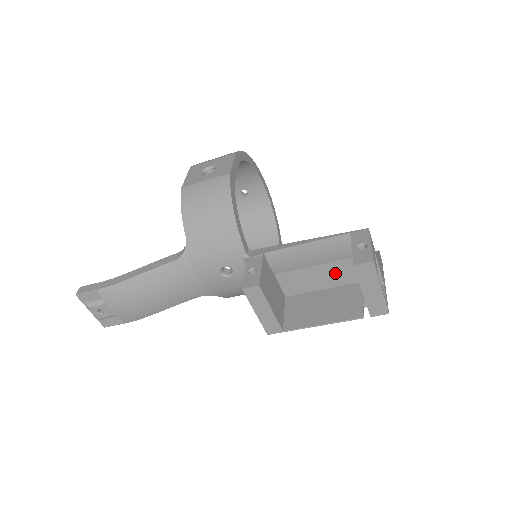
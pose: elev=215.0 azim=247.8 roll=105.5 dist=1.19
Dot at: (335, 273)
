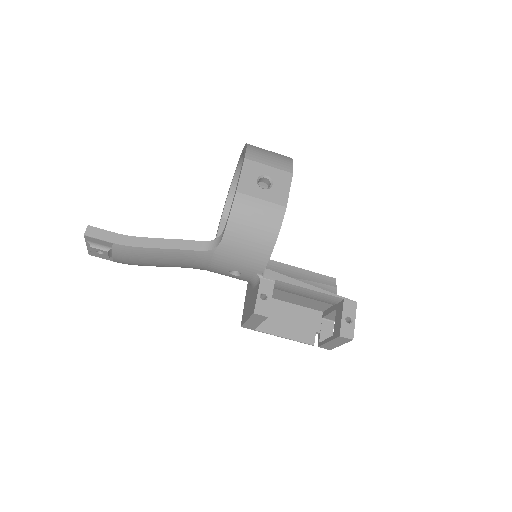
Dot at: (309, 303)
